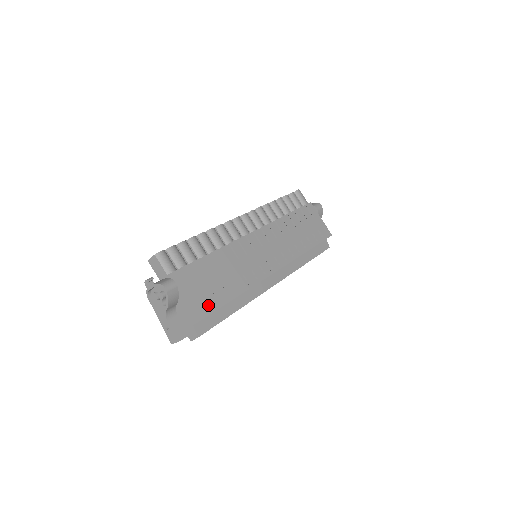
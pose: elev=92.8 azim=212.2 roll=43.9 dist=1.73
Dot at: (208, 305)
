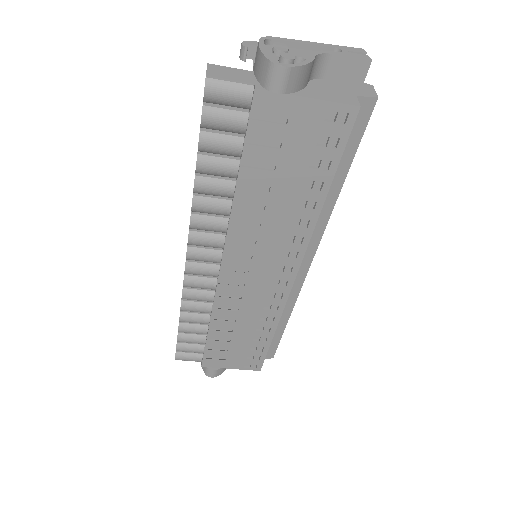
Dot at: (255, 359)
